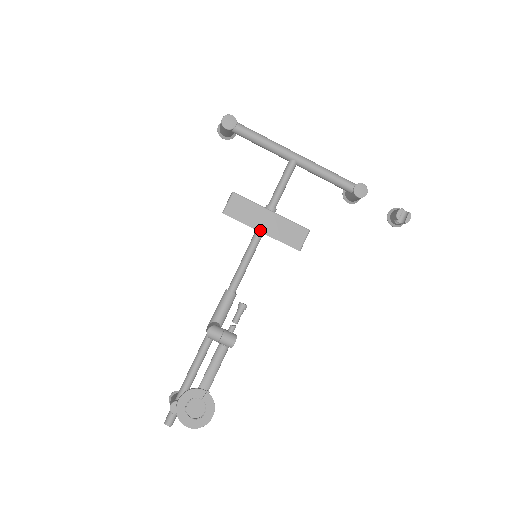
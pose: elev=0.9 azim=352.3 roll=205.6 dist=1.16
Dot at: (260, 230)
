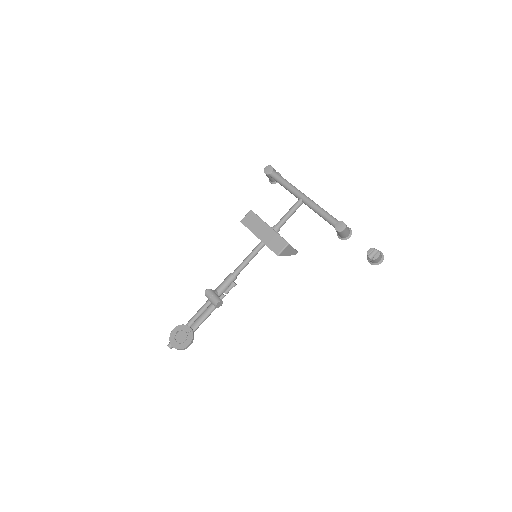
Dot at: (258, 236)
